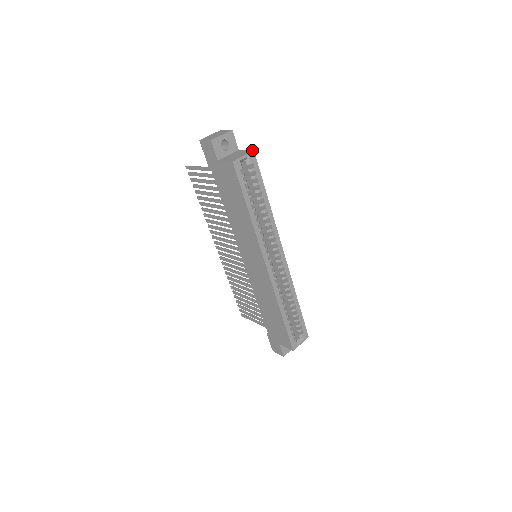
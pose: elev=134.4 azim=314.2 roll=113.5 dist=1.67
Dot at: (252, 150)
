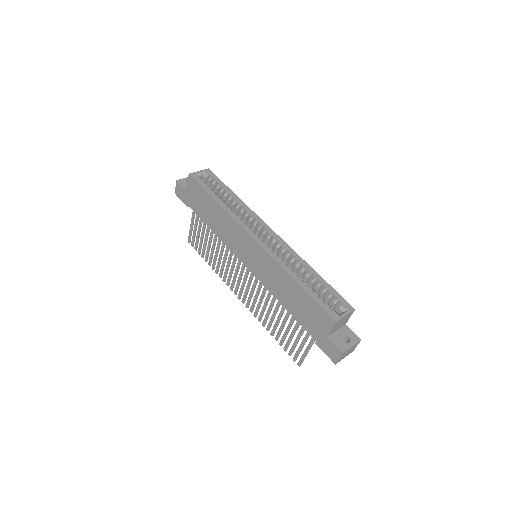
Dot at: (207, 169)
